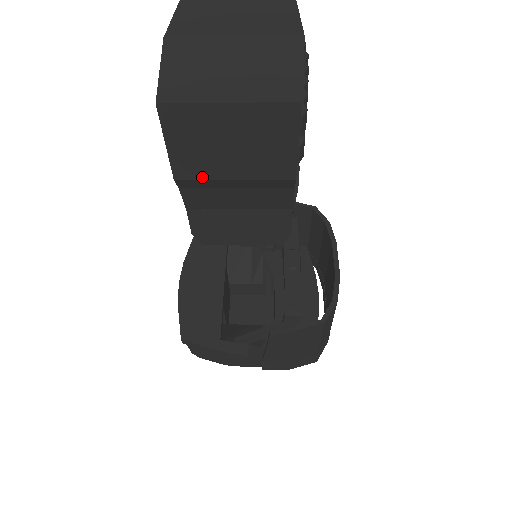
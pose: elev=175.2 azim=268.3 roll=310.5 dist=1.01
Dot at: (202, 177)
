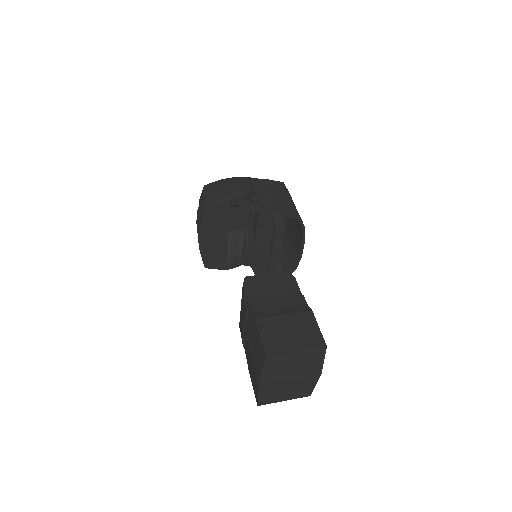
Dot at: occluded
